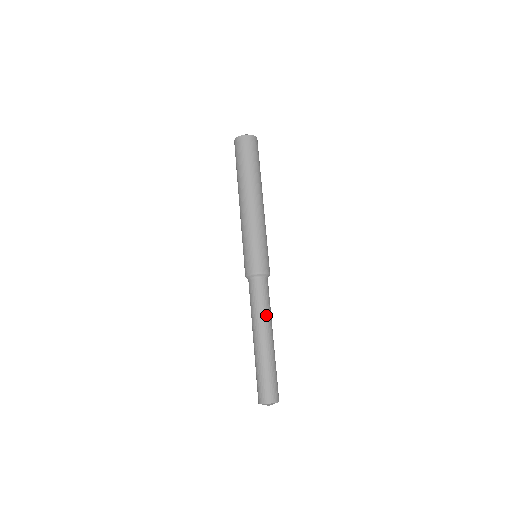
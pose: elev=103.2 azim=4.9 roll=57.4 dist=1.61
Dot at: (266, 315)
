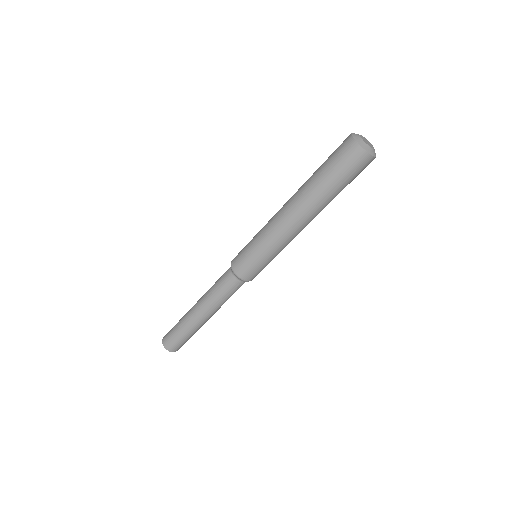
Dot at: (220, 306)
